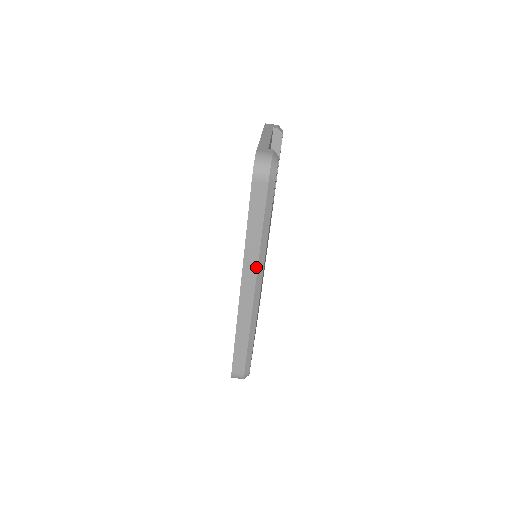
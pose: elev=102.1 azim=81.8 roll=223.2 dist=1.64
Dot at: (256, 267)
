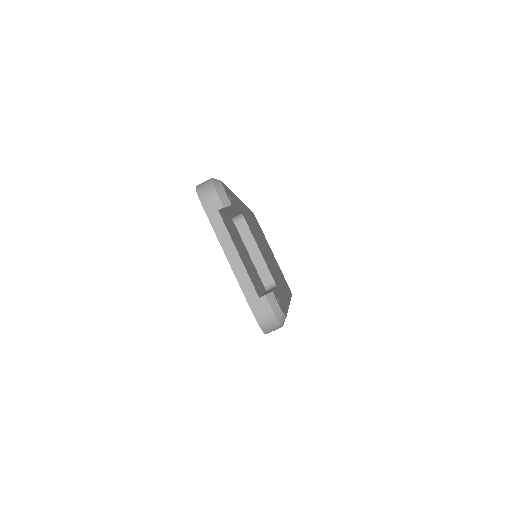
Dot at: occluded
